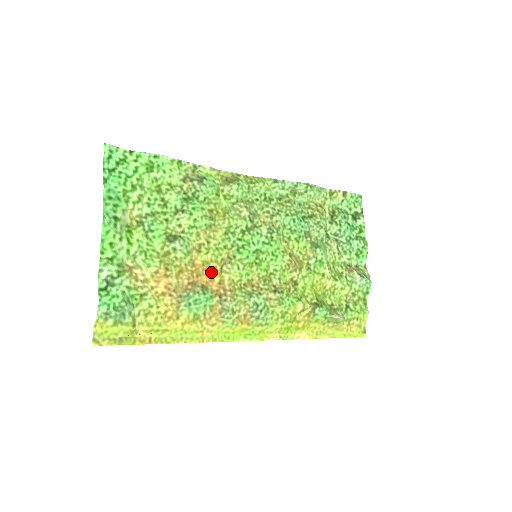
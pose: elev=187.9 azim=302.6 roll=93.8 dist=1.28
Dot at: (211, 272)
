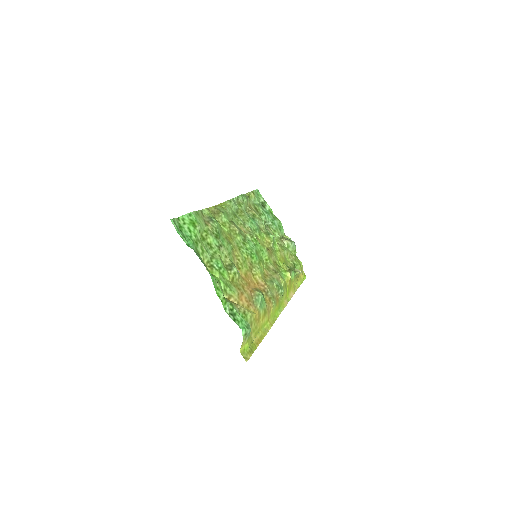
Dot at: (250, 279)
